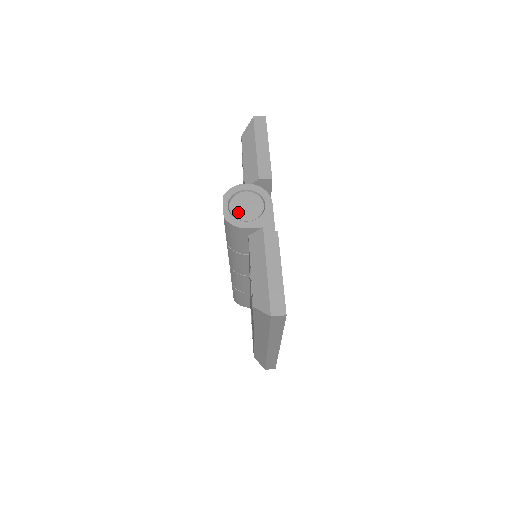
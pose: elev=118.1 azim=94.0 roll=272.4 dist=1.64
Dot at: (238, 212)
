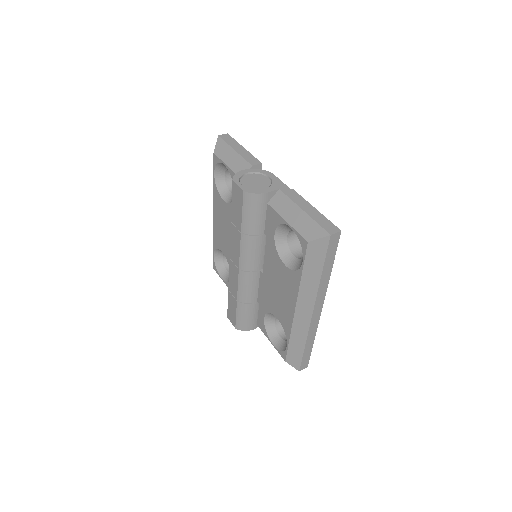
Dot at: (252, 186)
